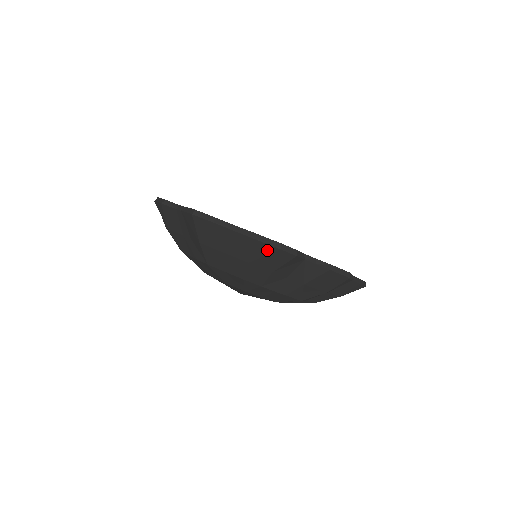
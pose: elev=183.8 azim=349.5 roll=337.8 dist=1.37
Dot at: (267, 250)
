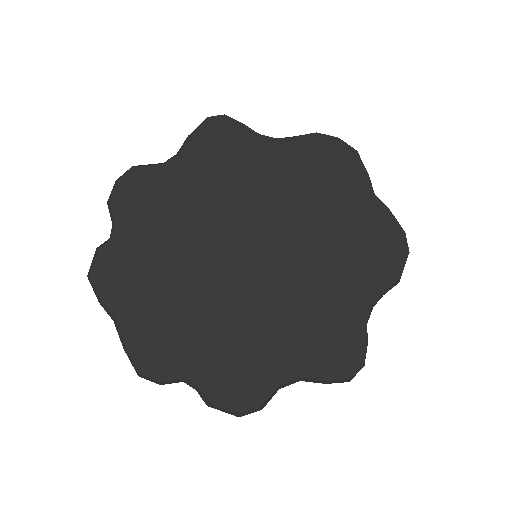
Dot at: occluded
